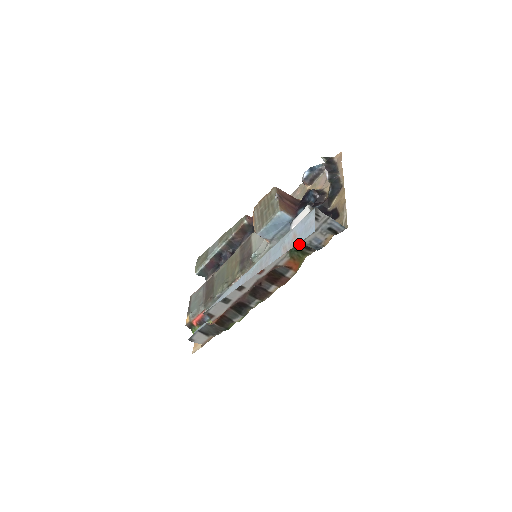
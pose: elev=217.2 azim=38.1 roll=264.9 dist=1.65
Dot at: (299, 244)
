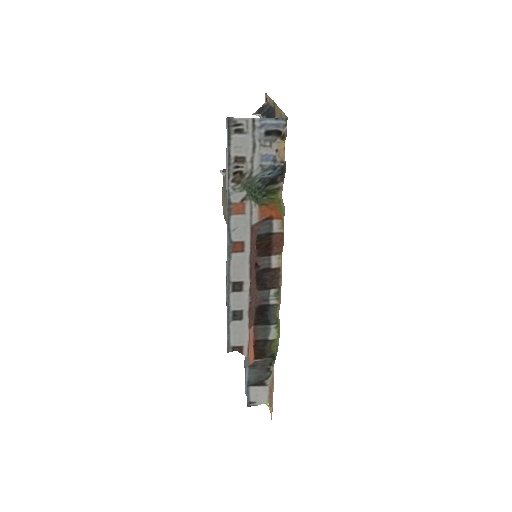
Dot at: (257, 183)
